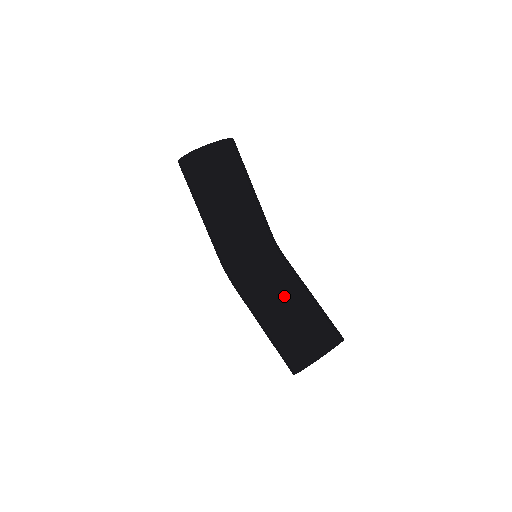
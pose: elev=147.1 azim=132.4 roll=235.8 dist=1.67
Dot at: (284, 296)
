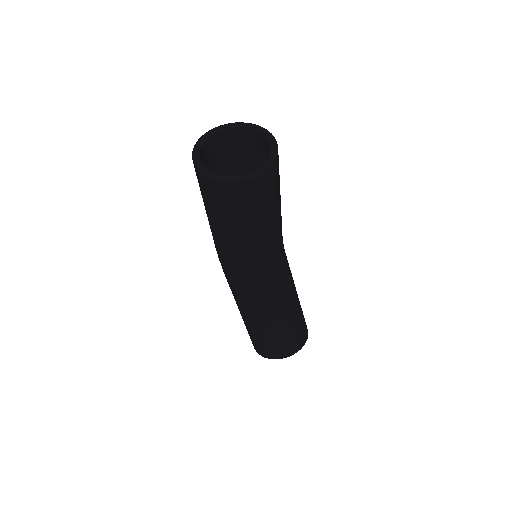
Dot at: (268, 313)
